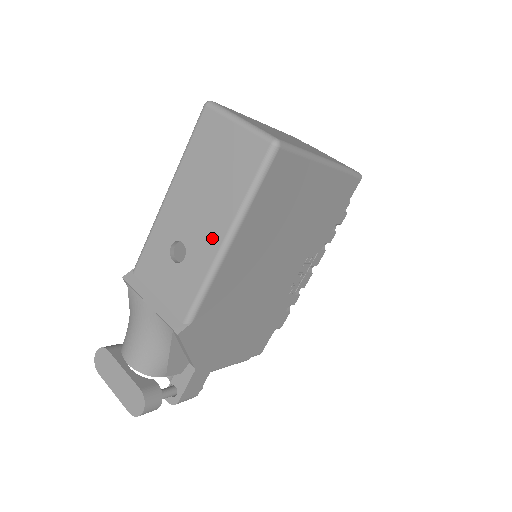
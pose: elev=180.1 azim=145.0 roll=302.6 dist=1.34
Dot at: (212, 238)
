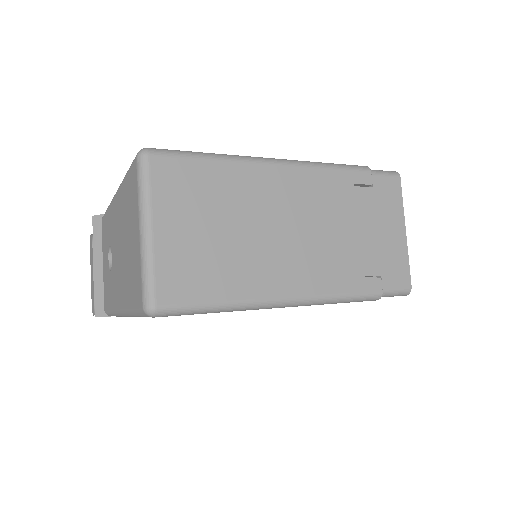
Dot at: (117, 293)
